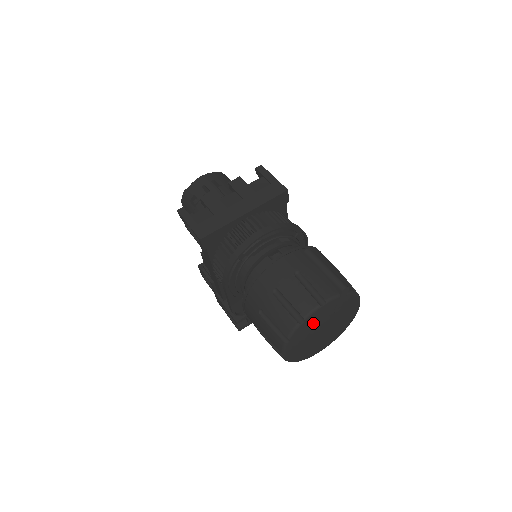
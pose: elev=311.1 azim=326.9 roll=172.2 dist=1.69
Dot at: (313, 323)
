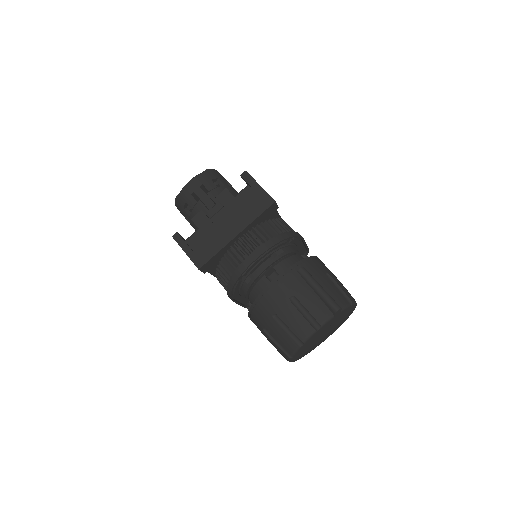
Dot at: (312, 340)
